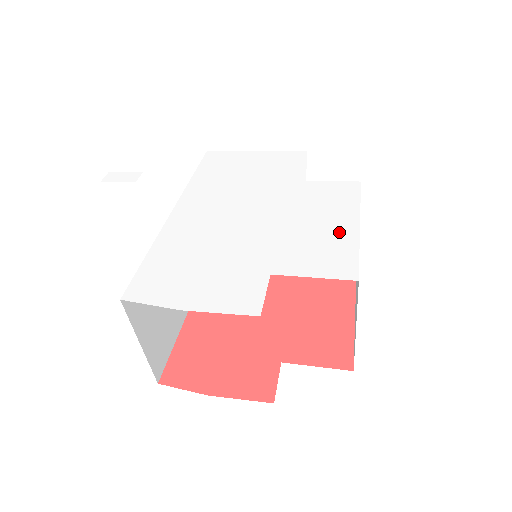
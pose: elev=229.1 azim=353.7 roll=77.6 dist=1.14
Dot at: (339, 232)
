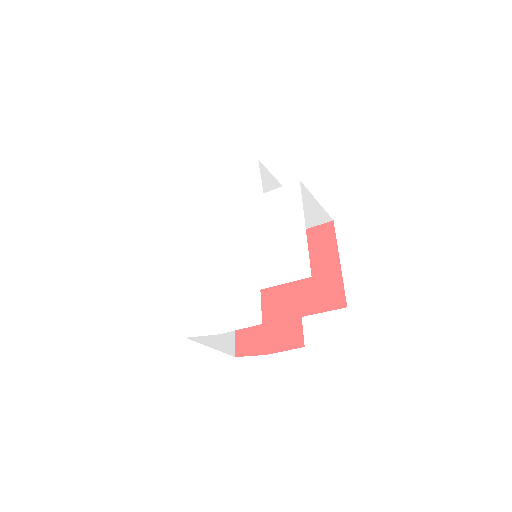
Dot at: (293, 238)
